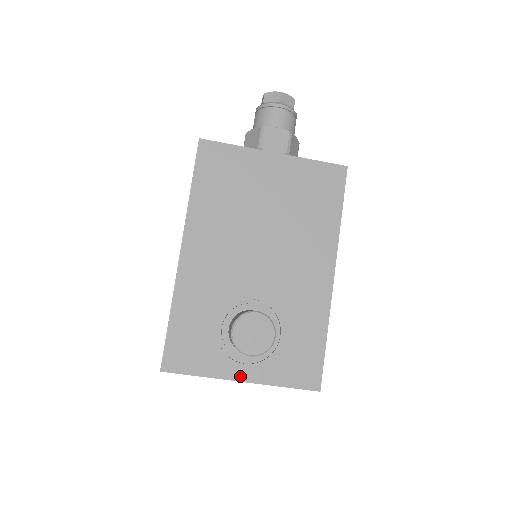
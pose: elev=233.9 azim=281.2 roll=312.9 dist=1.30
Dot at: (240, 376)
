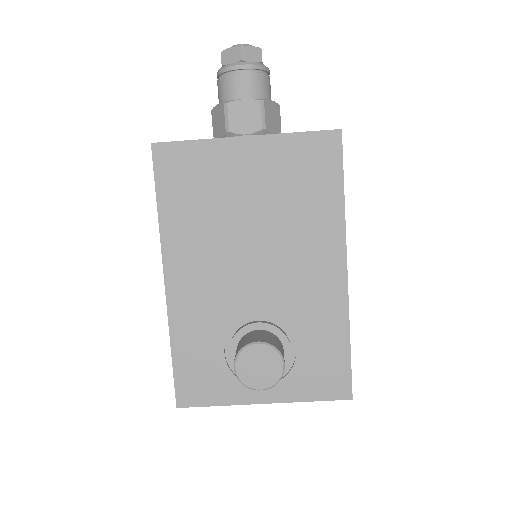
Dot at: (261, 398)
